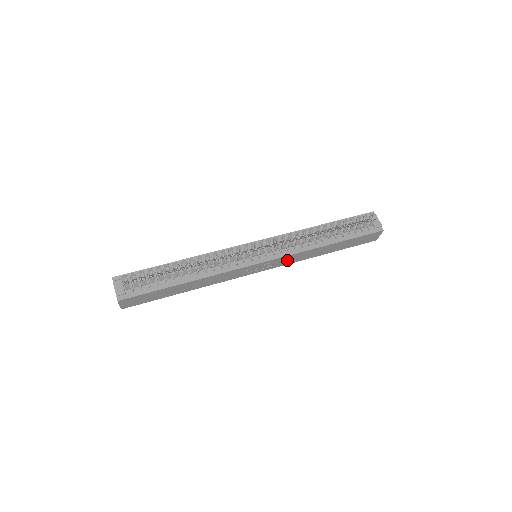
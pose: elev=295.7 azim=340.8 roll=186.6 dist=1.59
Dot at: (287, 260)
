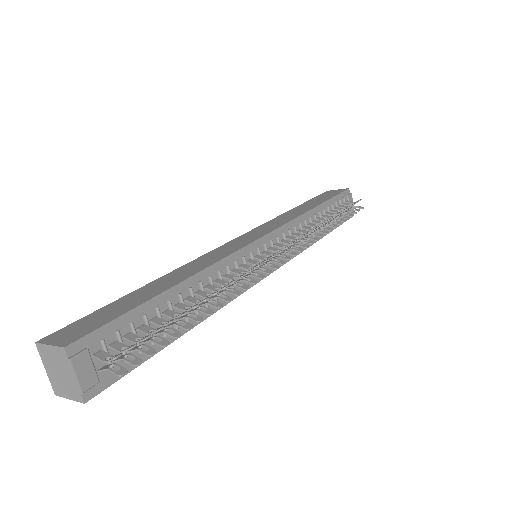
Dot at: occluded
